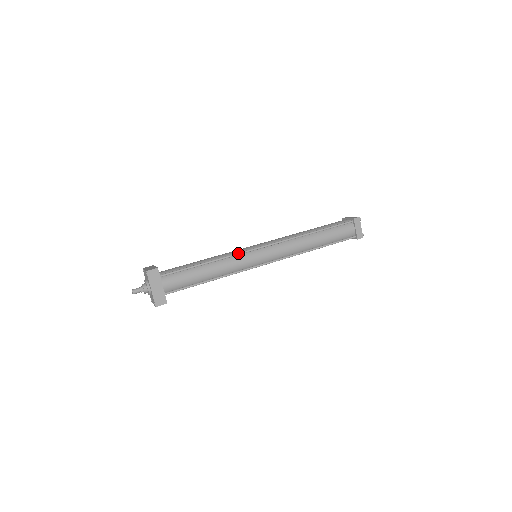
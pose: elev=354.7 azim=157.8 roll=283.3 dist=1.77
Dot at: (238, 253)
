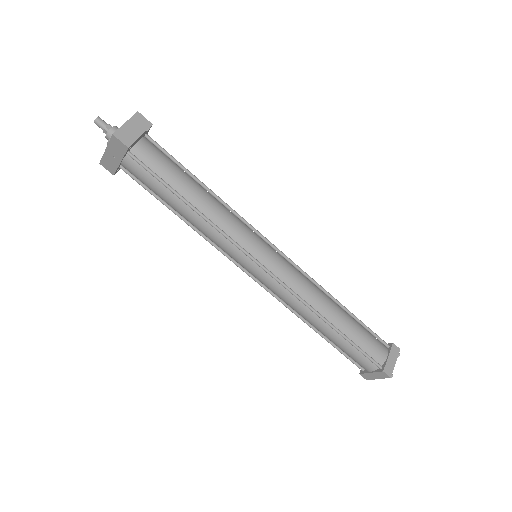
Dot at: (231, 240)
